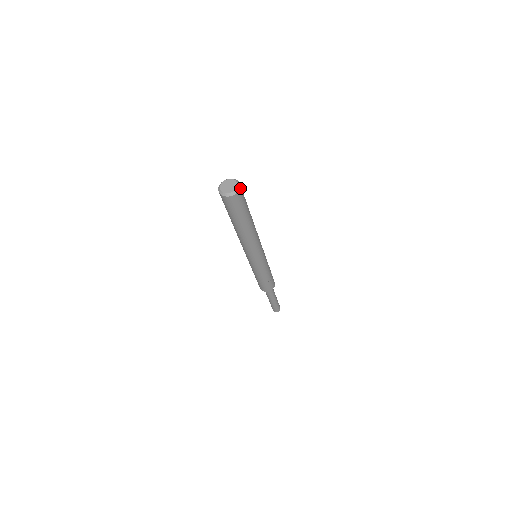
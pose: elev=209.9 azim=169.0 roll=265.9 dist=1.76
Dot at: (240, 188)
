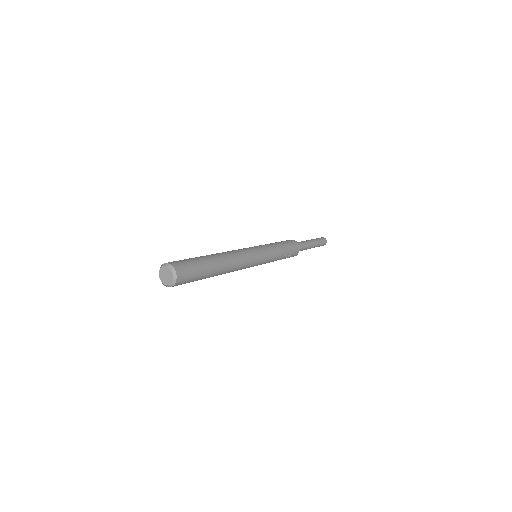
Dot at: (175, 283)
